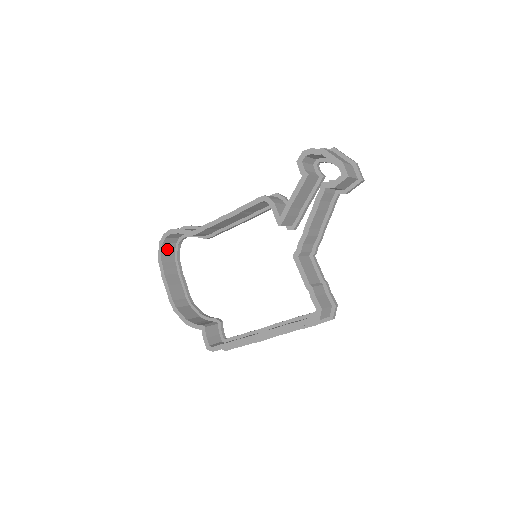
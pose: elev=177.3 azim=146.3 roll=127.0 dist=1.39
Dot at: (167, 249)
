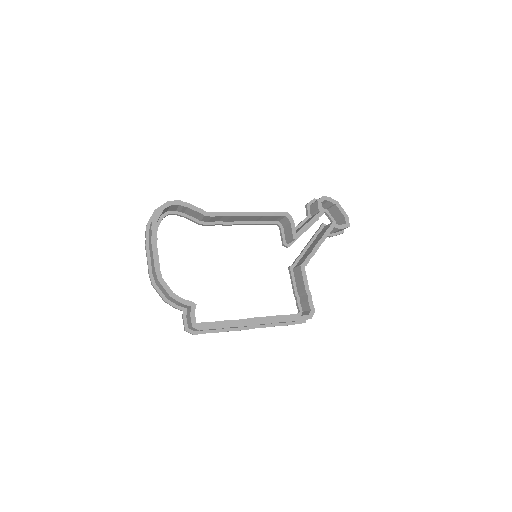
Dot at: (159, 217)
